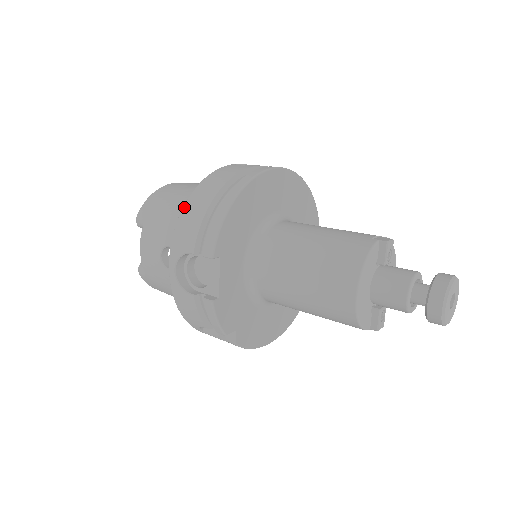
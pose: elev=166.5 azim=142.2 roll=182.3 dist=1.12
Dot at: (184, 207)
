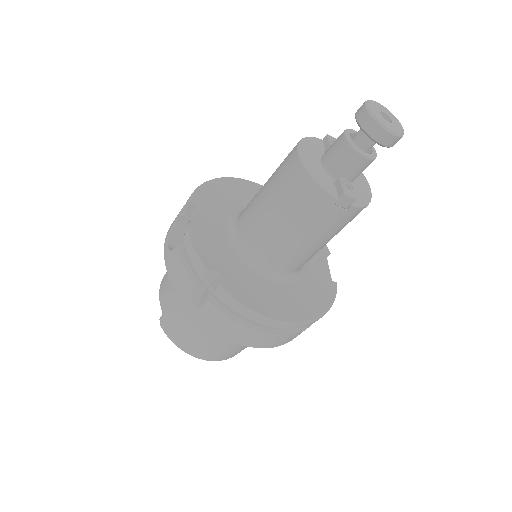
Dot at: occluded
